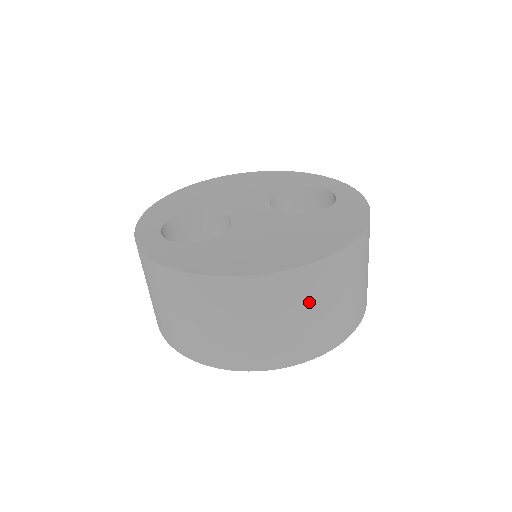
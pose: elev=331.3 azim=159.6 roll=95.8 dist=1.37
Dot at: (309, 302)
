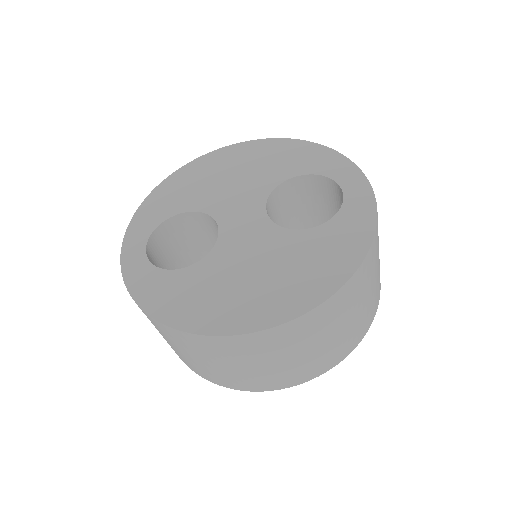
Dot at: (287, 350)
